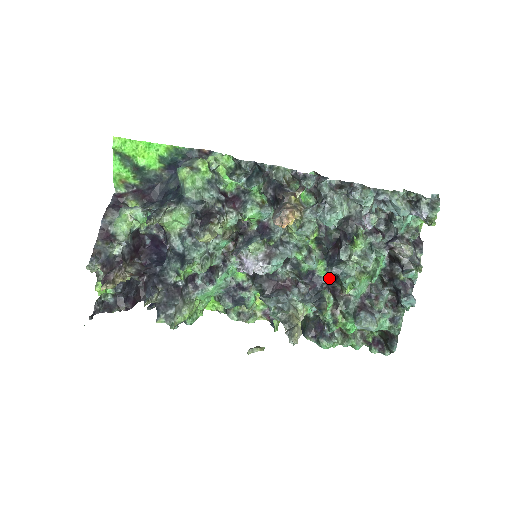
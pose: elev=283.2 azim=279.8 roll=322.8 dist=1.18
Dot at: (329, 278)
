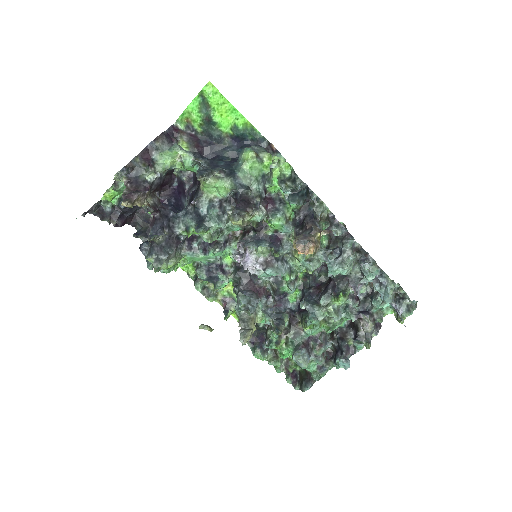
Dot at: (294, 306)
